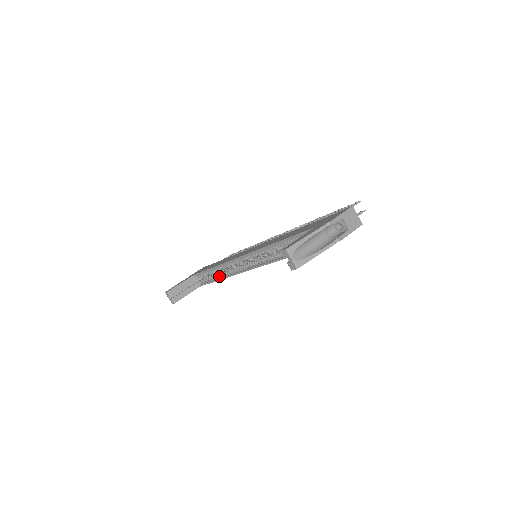
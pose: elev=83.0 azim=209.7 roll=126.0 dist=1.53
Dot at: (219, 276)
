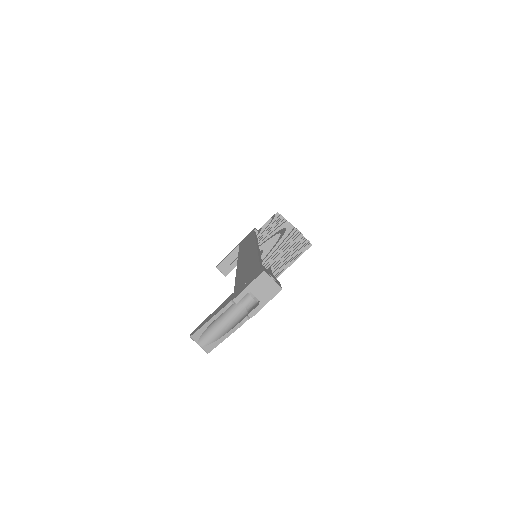
Dot at: occluded
